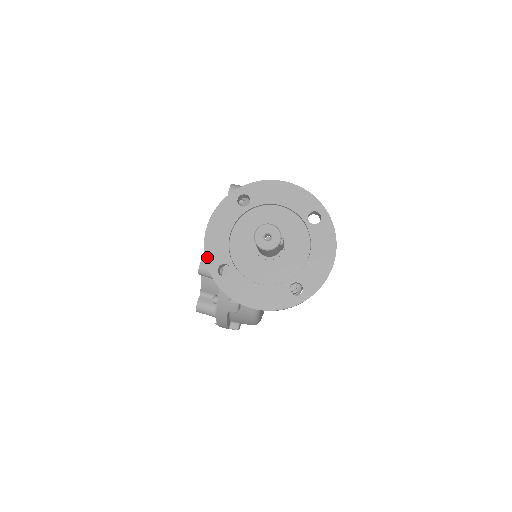
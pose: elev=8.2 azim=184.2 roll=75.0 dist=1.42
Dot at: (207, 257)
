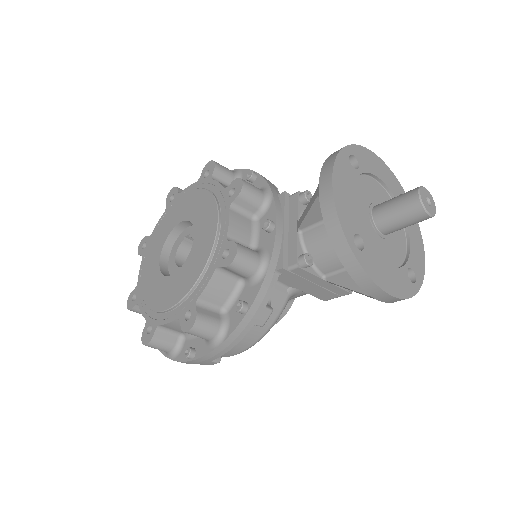
Dot at: (341, 221)
